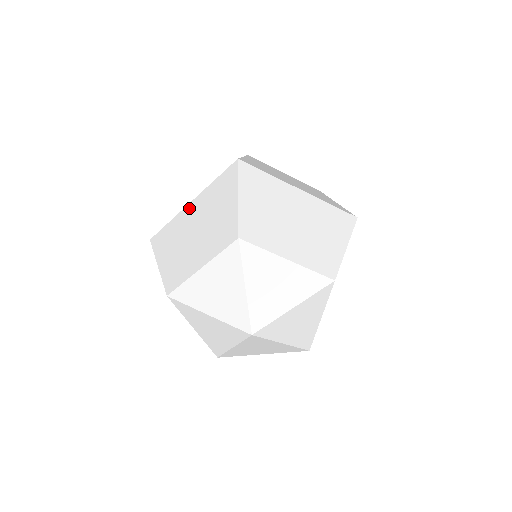
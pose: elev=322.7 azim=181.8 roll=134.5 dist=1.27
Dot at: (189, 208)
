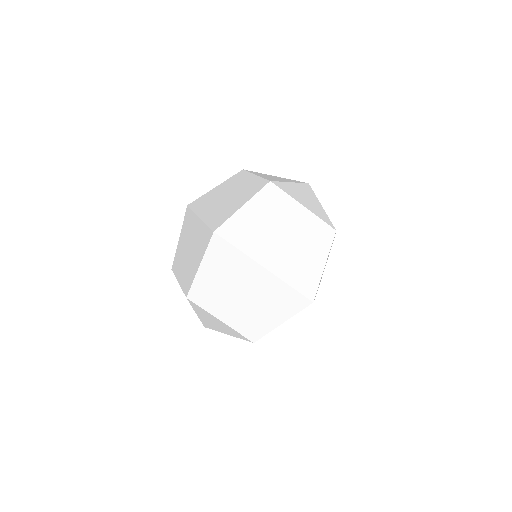
Dot at: (259, 271)
